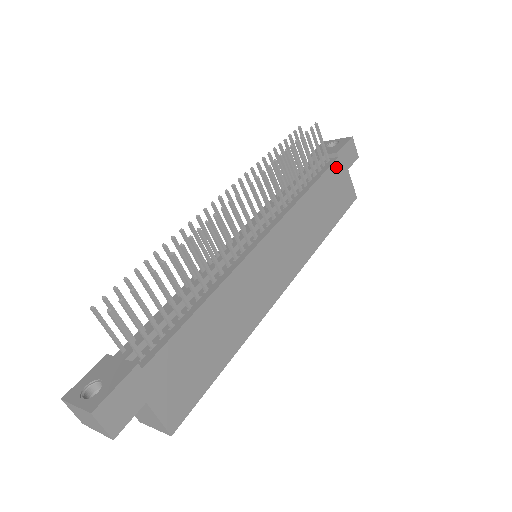
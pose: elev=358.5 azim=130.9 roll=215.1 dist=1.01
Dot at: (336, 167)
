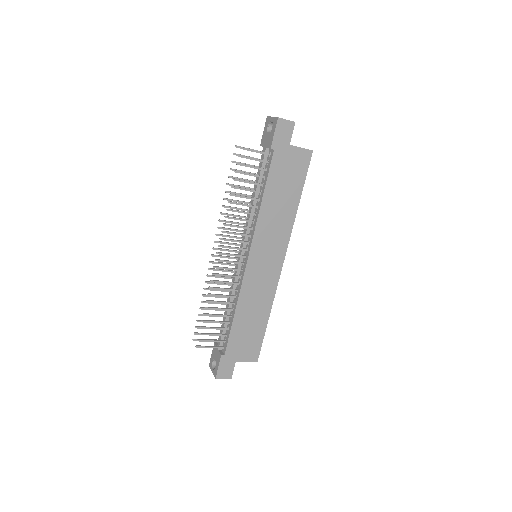
Dot at: (276, 158)
